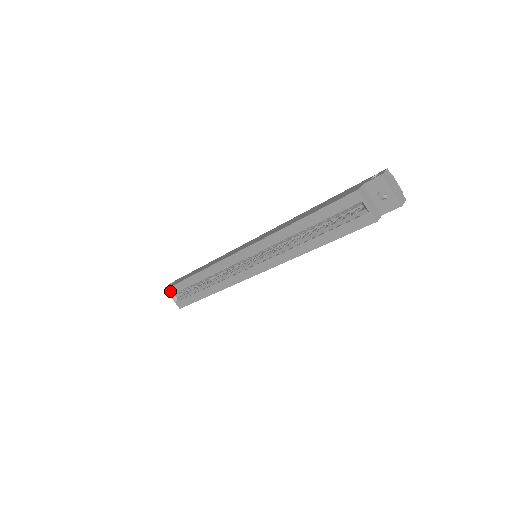
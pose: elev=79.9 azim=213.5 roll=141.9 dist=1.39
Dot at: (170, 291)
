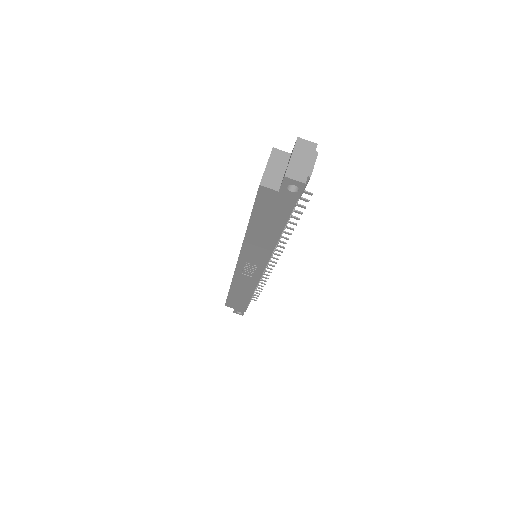
Dot at: occluded
